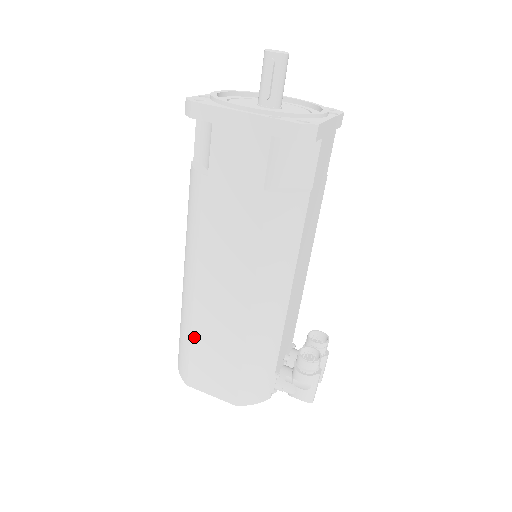
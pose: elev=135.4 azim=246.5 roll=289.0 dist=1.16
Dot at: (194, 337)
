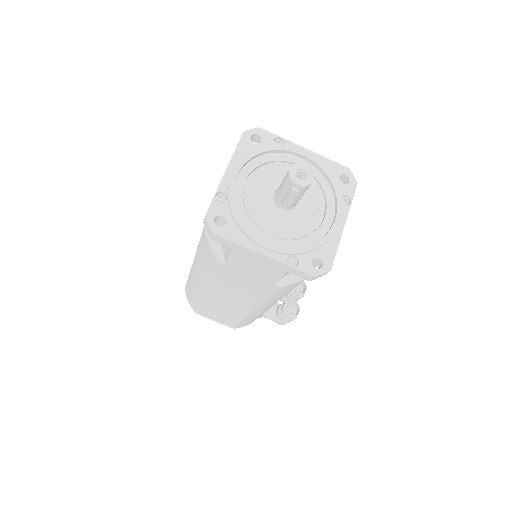
Dot at: (203, 304)
